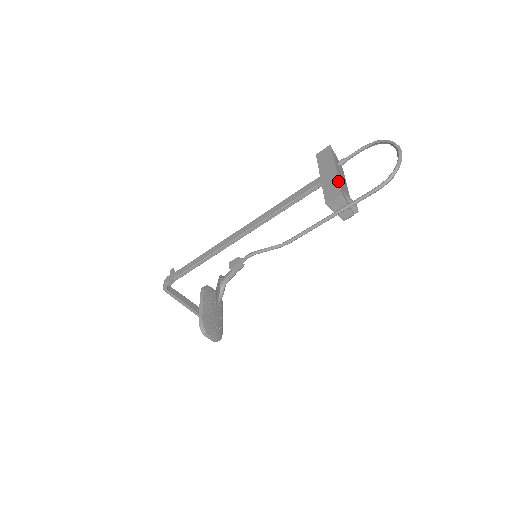
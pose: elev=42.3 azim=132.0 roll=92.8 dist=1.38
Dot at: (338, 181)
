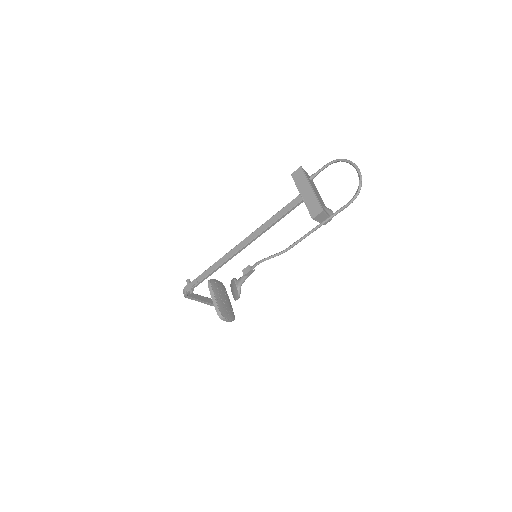
Dot at: (317, 199)
